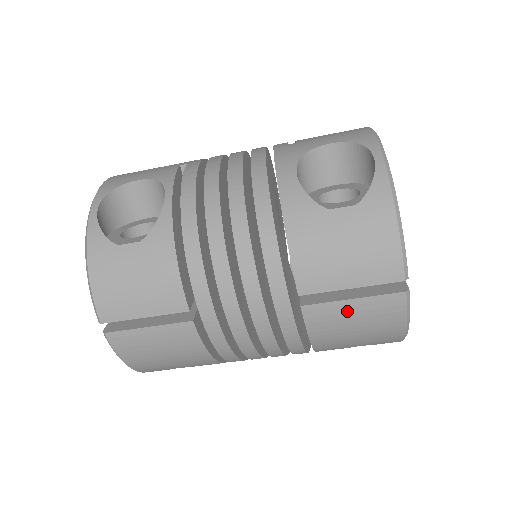
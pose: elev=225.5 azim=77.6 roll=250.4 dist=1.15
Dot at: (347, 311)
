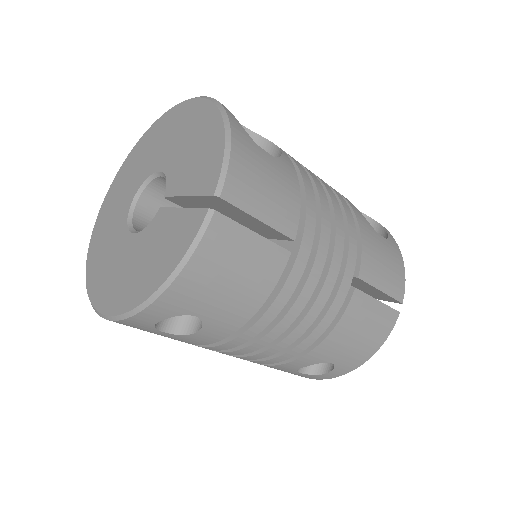
Dot at: (371, 310)
